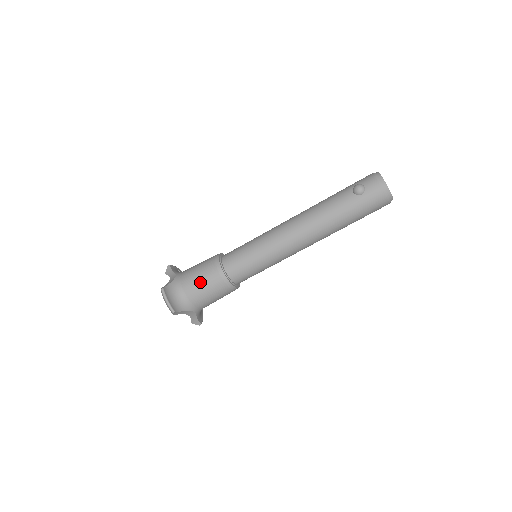
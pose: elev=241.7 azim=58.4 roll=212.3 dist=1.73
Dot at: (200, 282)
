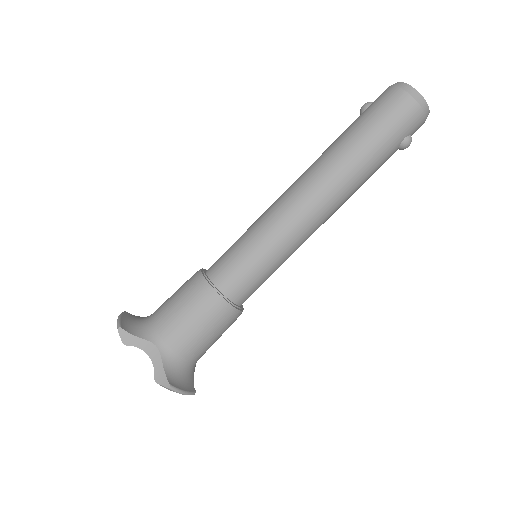
Dot at: (172, 295)
